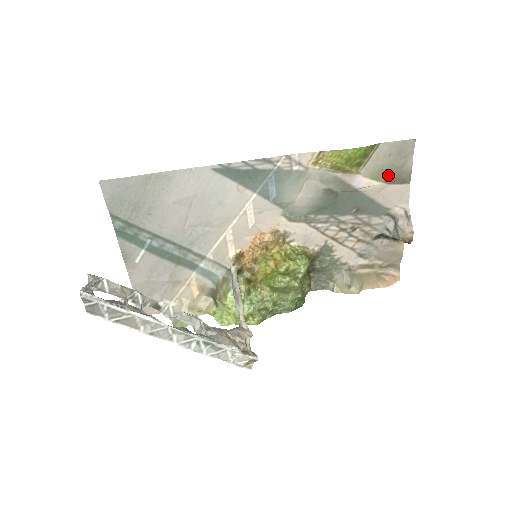
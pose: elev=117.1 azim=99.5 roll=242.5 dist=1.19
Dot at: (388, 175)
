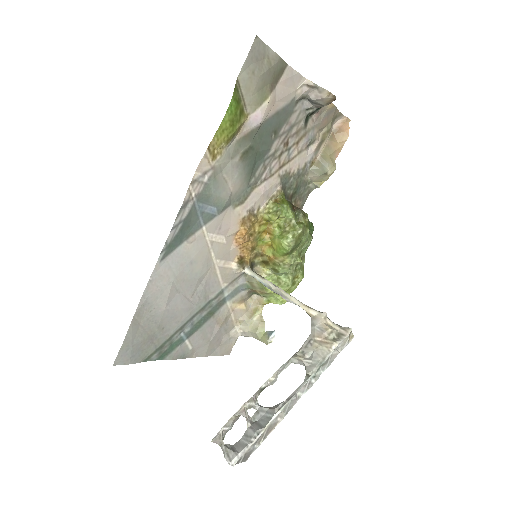
Dot at: (268, 85)
